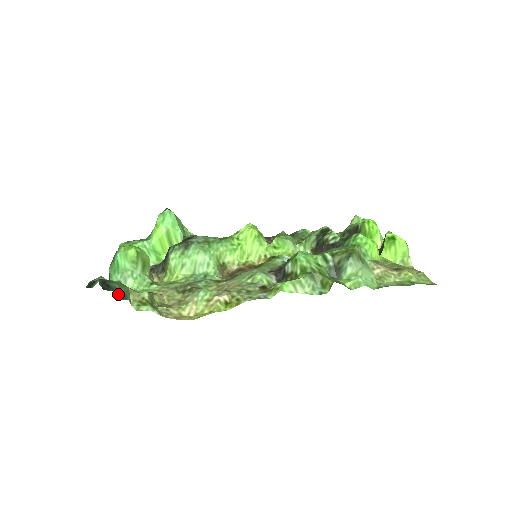
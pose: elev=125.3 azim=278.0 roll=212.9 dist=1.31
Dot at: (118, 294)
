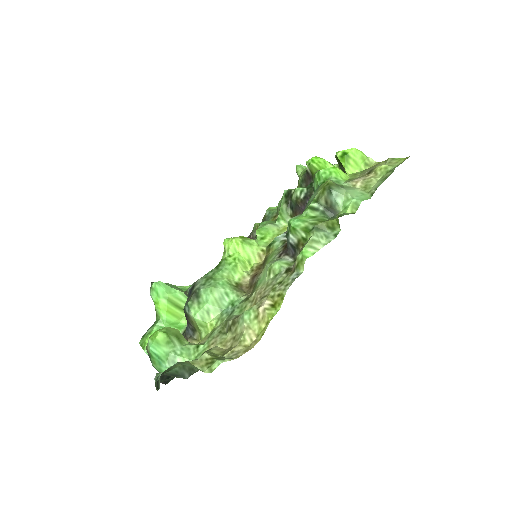
Dot at: (183, 375)
